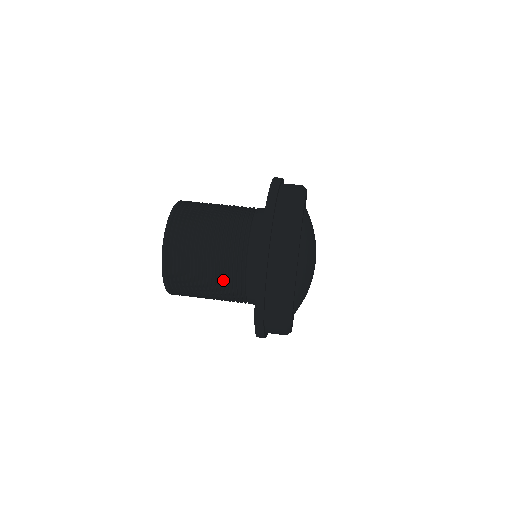
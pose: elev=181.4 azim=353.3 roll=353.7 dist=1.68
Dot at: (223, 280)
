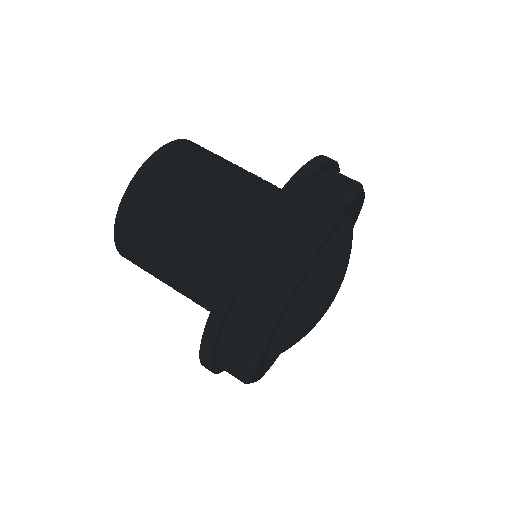
Dot at: (206, 228)
